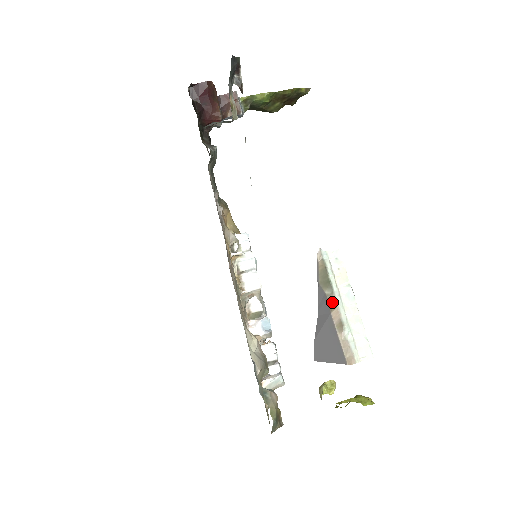
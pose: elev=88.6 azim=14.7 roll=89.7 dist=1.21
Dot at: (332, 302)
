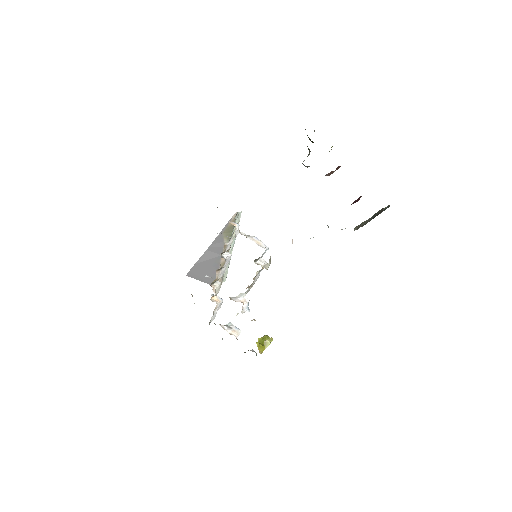
Dot at: occluded
